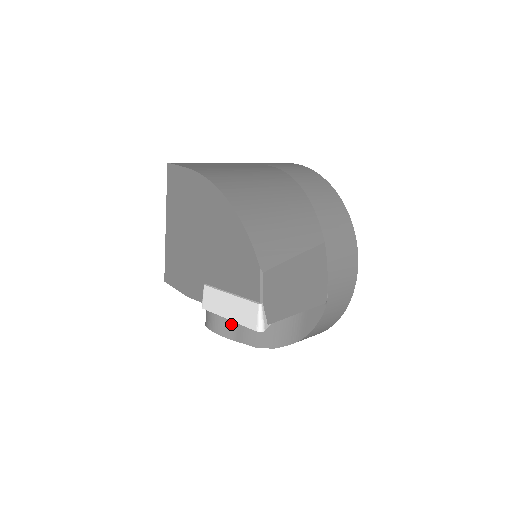
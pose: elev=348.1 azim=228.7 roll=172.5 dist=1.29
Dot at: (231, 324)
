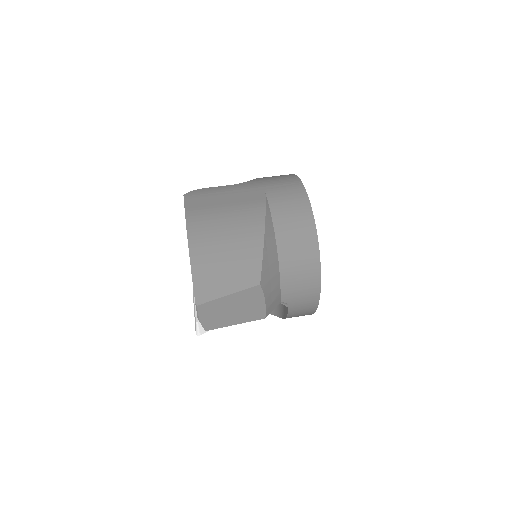
Dot at: occluded
